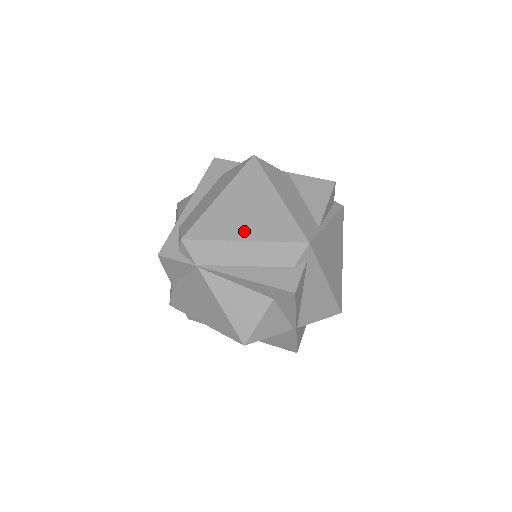
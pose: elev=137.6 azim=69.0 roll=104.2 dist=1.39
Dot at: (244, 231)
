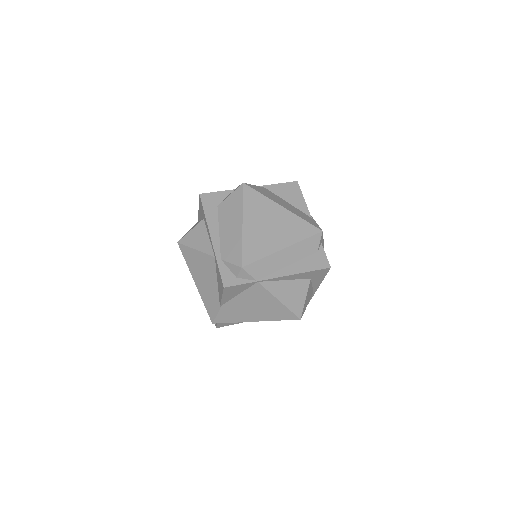
Dot at: (279, 242)
